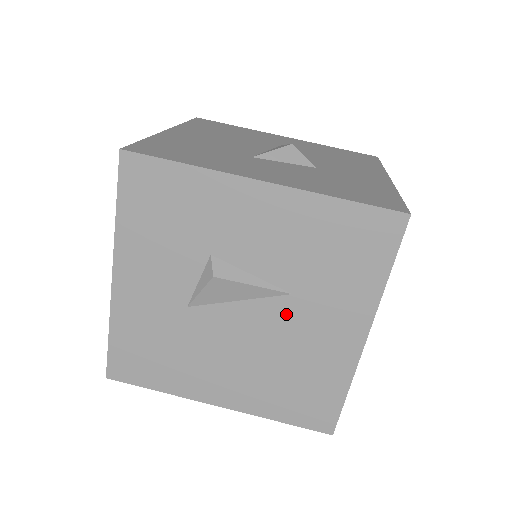
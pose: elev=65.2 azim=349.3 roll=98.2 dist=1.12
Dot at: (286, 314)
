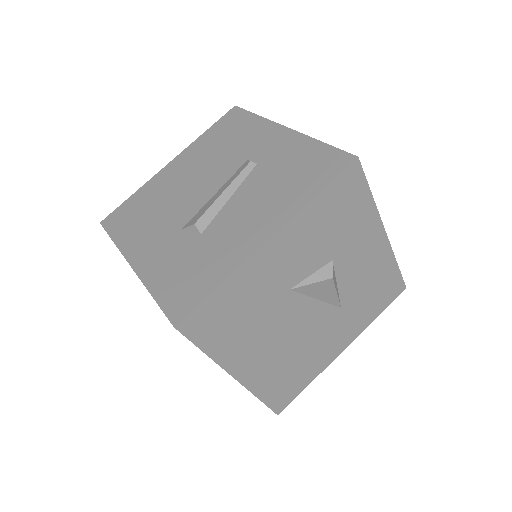
Dot at: (328, 320)
